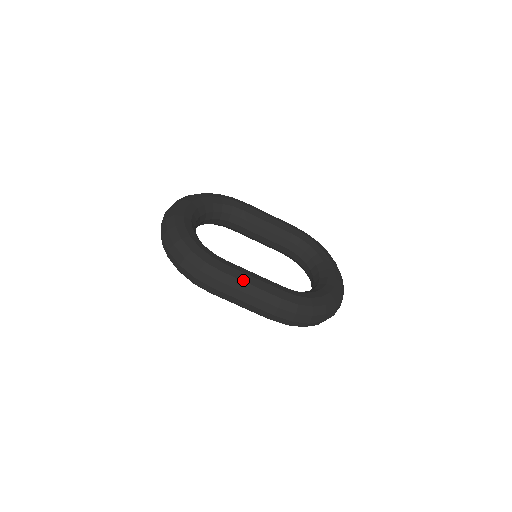
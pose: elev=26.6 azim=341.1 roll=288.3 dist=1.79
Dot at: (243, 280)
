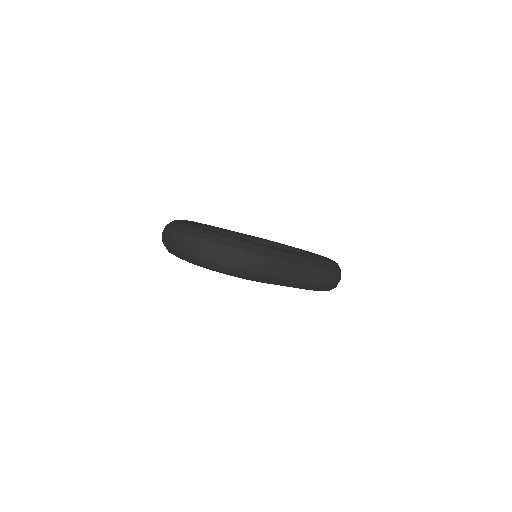
Dot at: (294, 254)
